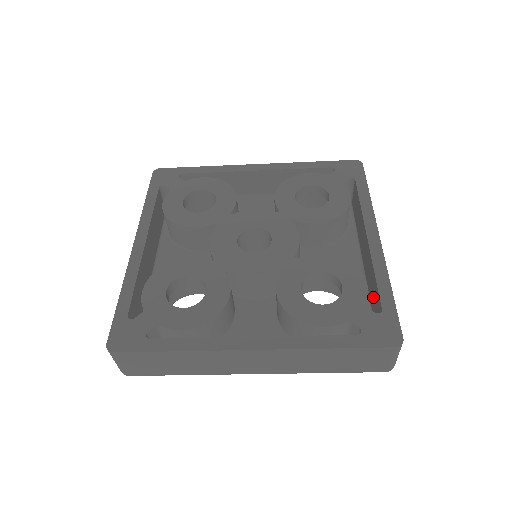
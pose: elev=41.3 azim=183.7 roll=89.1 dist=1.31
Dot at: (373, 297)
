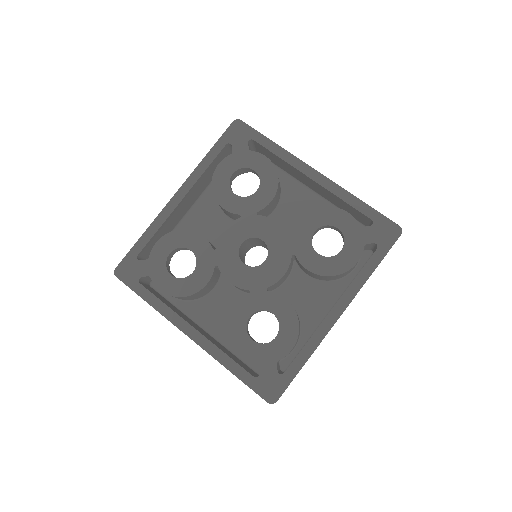
Dot at: occluded
